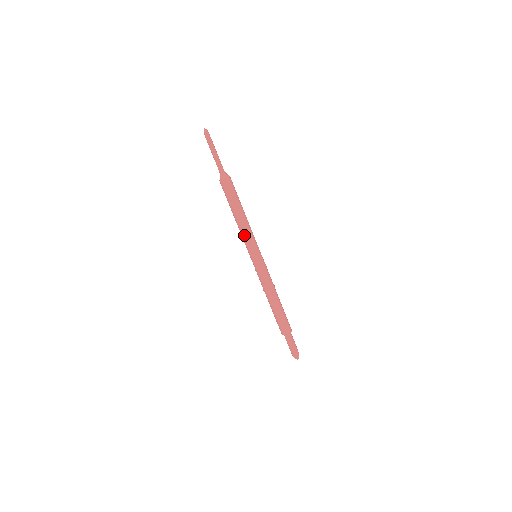
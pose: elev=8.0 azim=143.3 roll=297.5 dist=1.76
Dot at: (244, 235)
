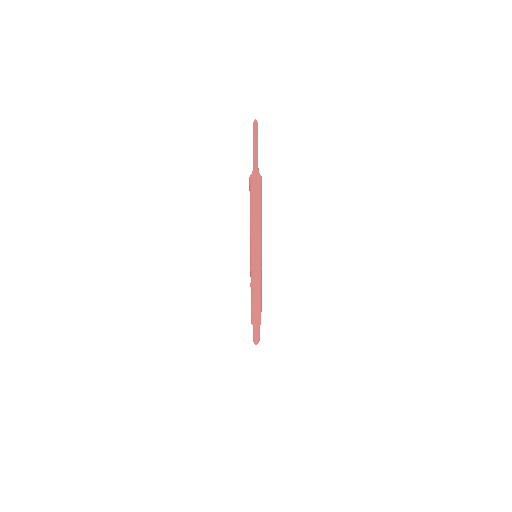
Dot at: (252, 237)
